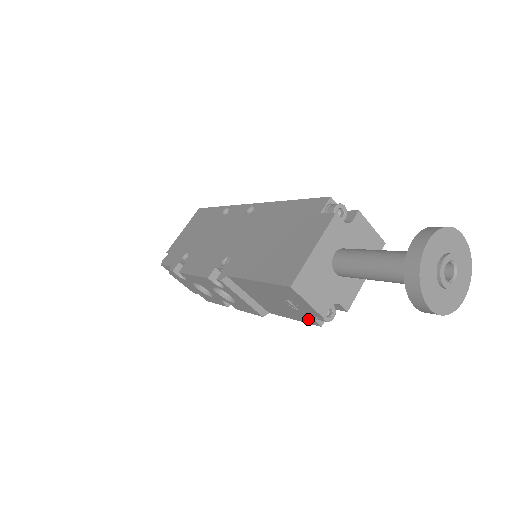
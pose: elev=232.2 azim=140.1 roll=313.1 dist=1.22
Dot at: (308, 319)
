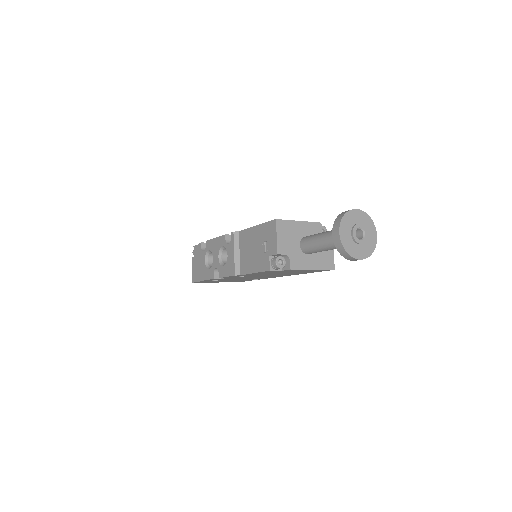
Dot at: (266, 264)
